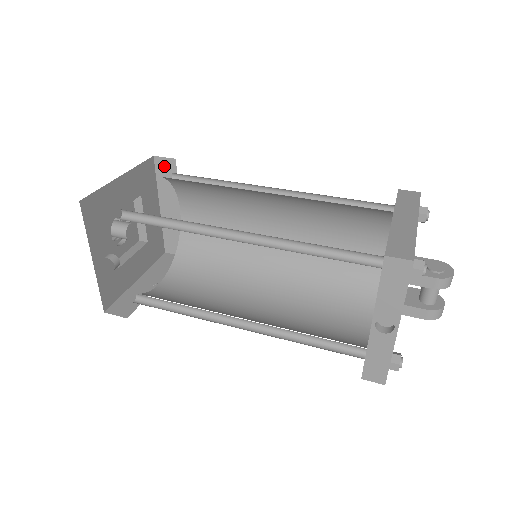
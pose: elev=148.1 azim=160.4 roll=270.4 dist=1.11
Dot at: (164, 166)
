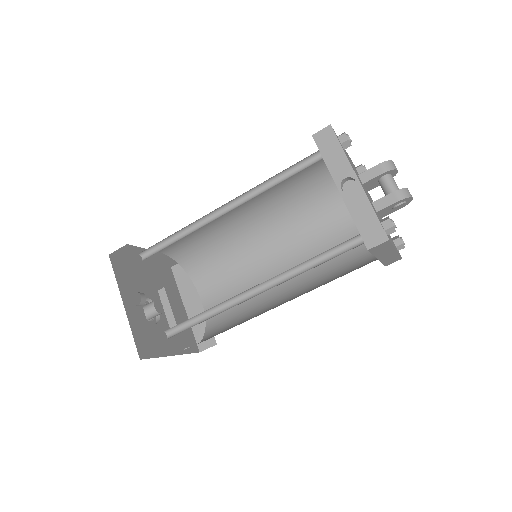
Dot at: (180, 270)
